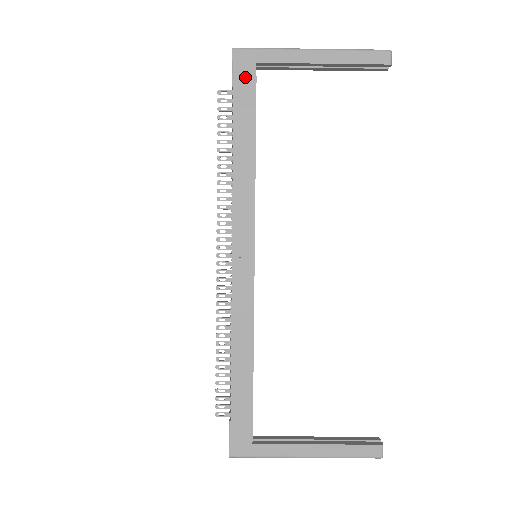
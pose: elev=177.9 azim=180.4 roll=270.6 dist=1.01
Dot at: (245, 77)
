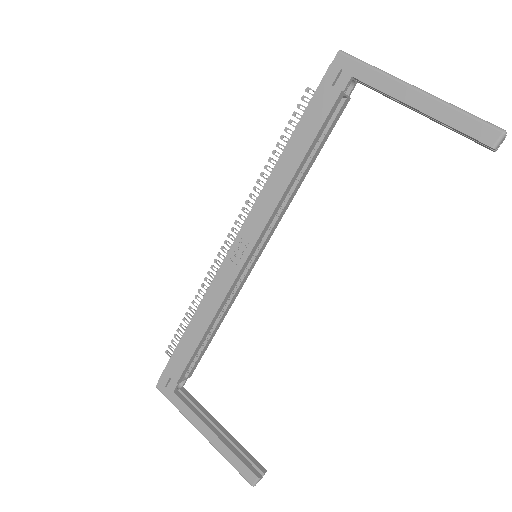
Dot at: (331, 87)
